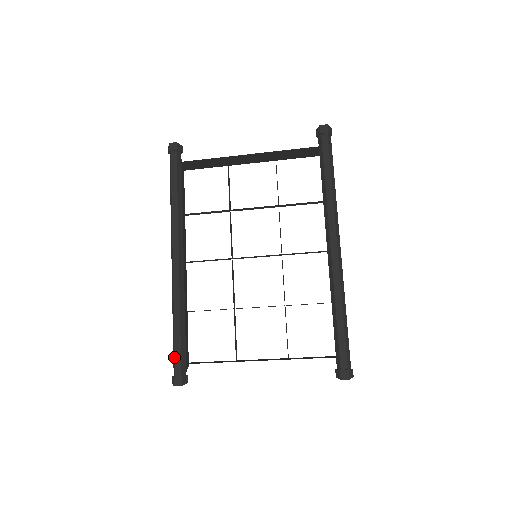
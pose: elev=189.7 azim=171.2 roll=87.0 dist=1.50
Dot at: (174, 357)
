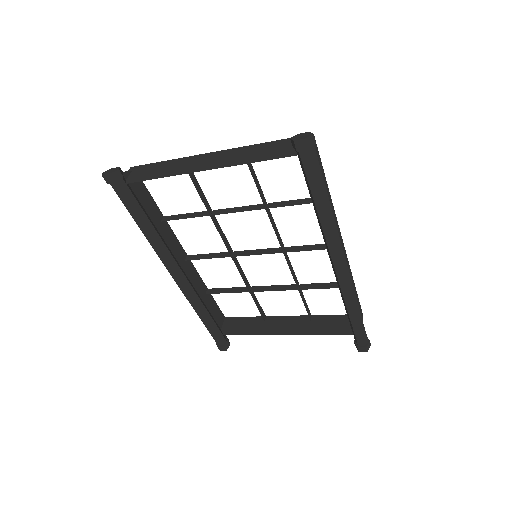
Dot at: occluded
